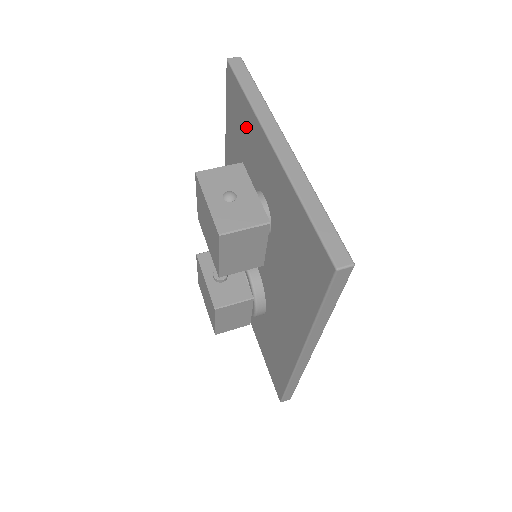
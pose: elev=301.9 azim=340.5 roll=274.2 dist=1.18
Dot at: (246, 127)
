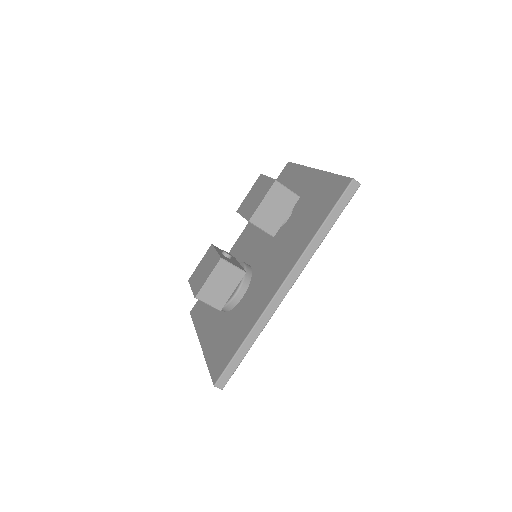
Dot at: (291, 180)
